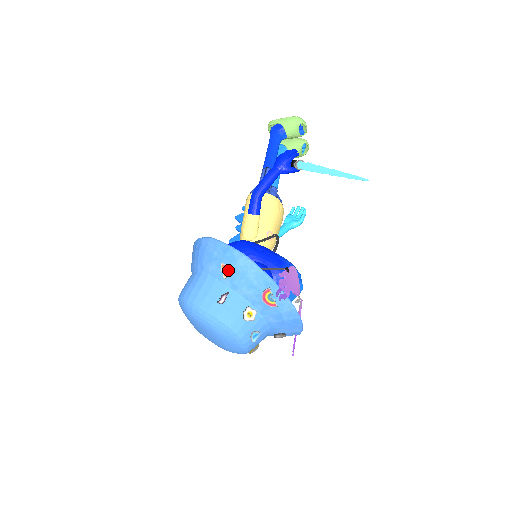
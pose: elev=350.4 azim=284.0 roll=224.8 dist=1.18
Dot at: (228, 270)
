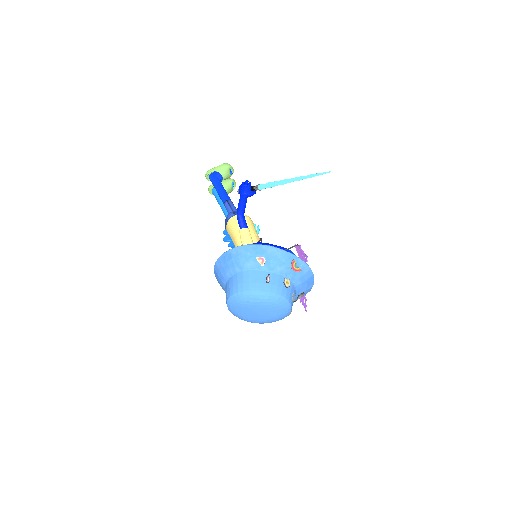
Dot at: (264, 259)
